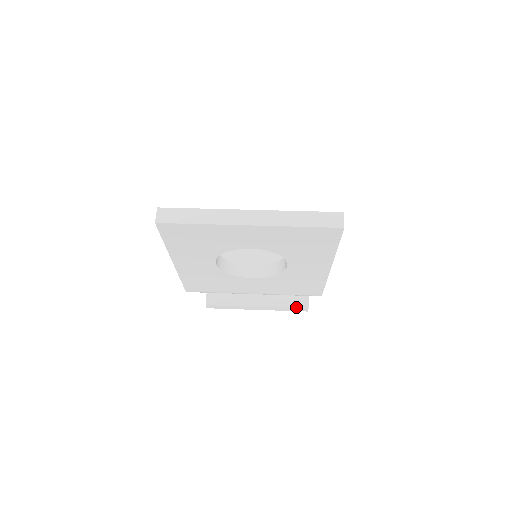
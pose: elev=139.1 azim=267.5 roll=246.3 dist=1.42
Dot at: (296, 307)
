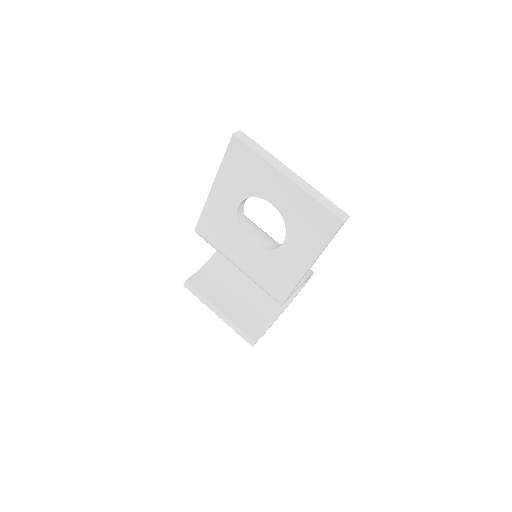
Dot at: (247, 334)
